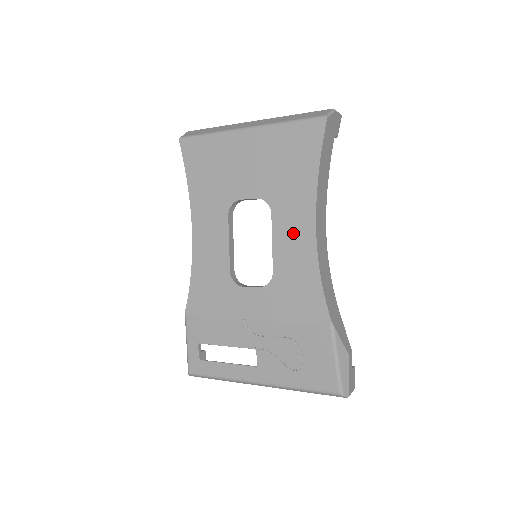
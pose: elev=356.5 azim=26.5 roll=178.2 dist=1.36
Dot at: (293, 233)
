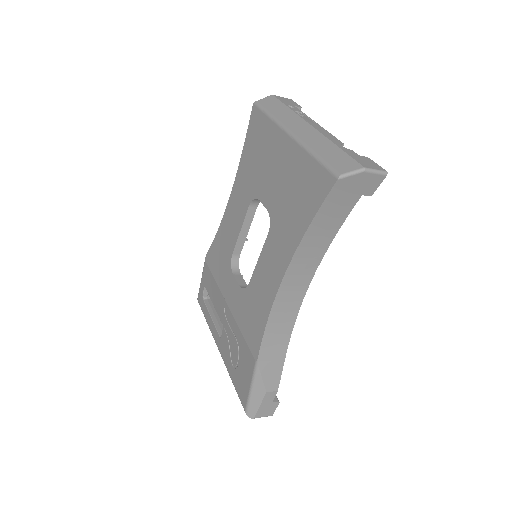
Dot at: (271, 265)
